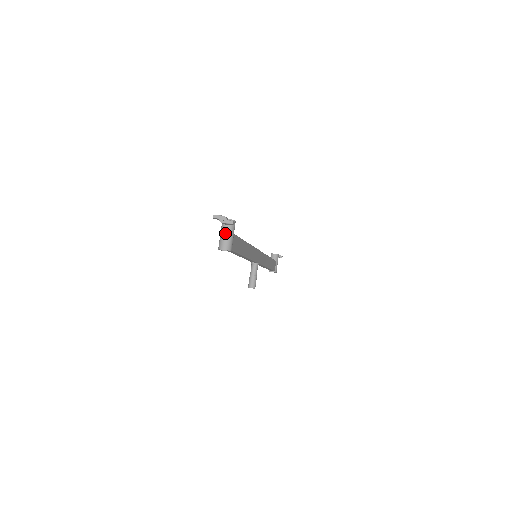
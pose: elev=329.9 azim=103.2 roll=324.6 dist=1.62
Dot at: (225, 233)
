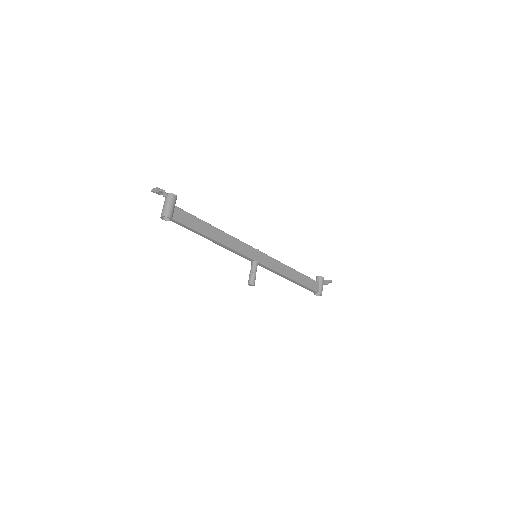
Dot at: (164, 204)
